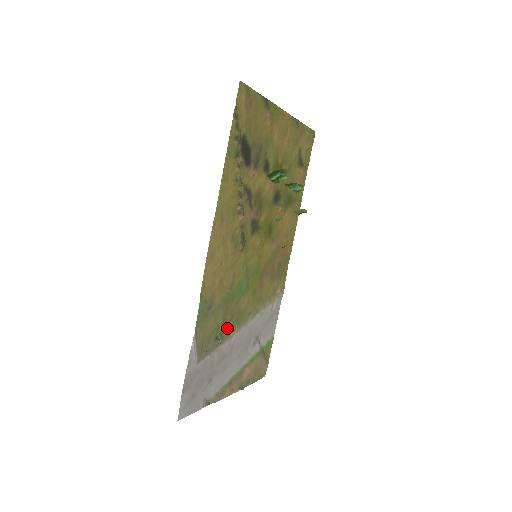
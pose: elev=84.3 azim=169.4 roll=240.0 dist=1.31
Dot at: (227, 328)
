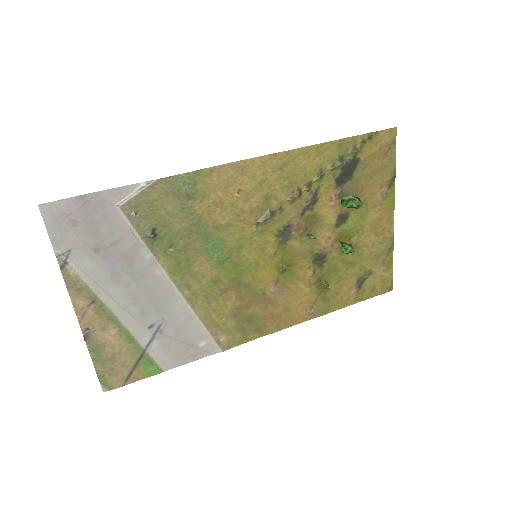
Dot at: (167, 247)
